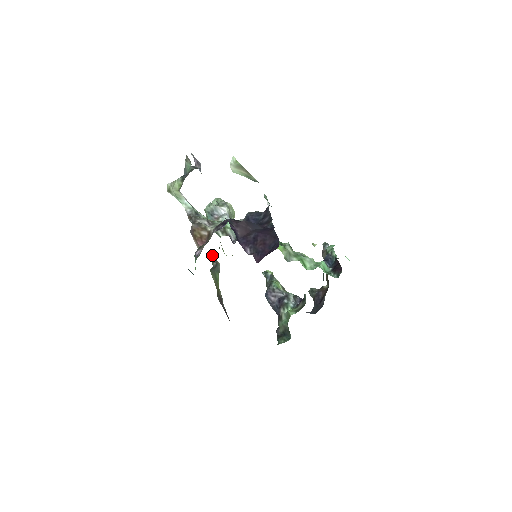
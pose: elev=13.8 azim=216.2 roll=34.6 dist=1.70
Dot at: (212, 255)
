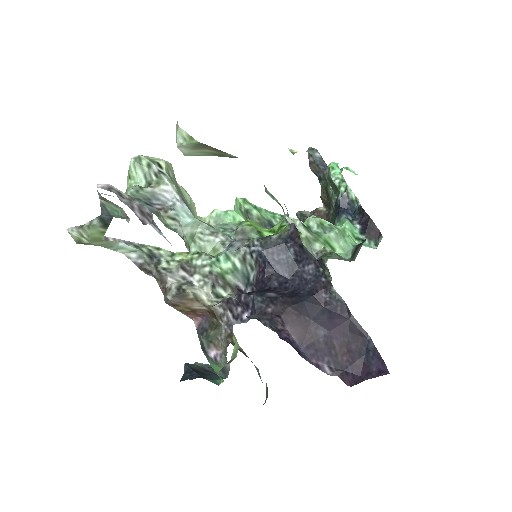
Dot at: occluded
